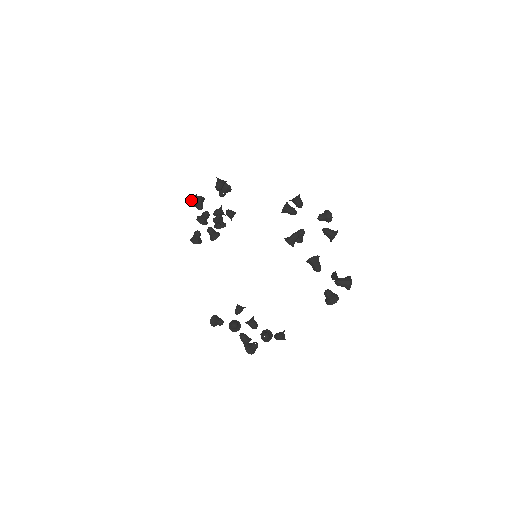
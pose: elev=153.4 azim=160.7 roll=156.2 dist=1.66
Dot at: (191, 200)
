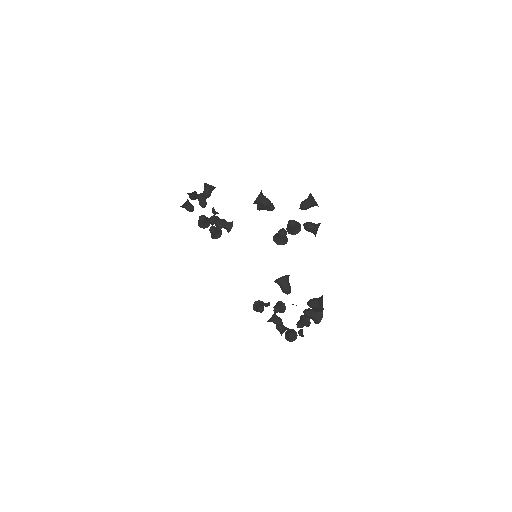
Dot at: occluded
